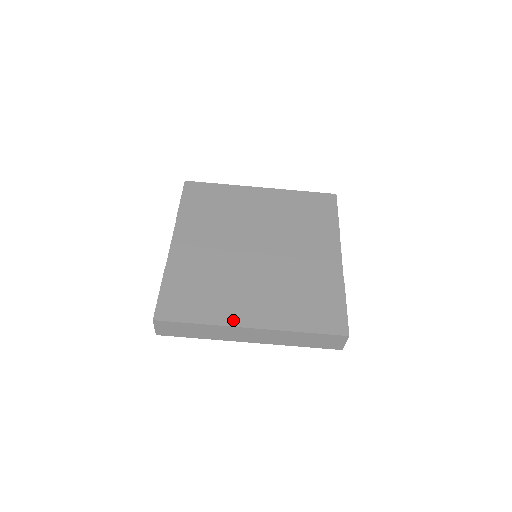
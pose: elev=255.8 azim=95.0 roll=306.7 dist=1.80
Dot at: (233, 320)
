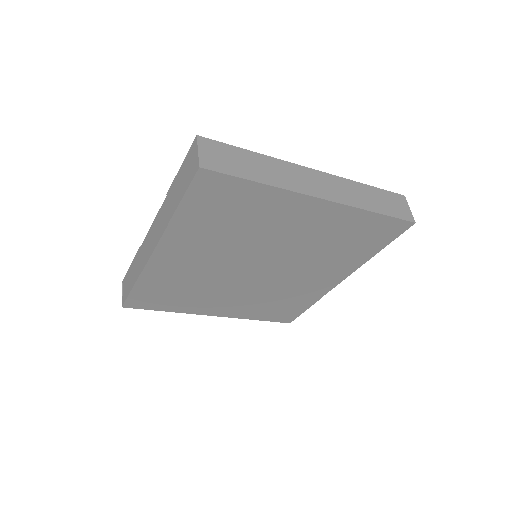
Dot at: (200, 312)
